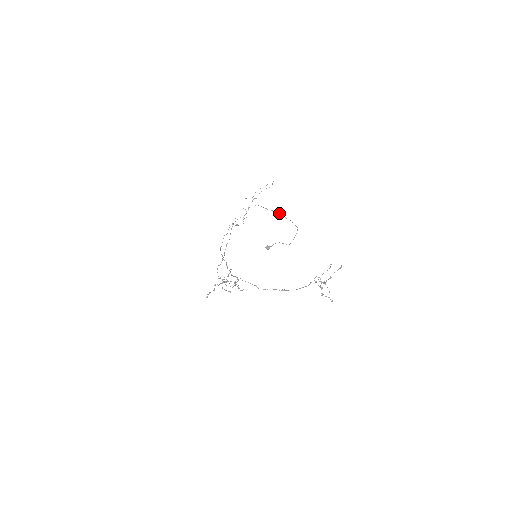
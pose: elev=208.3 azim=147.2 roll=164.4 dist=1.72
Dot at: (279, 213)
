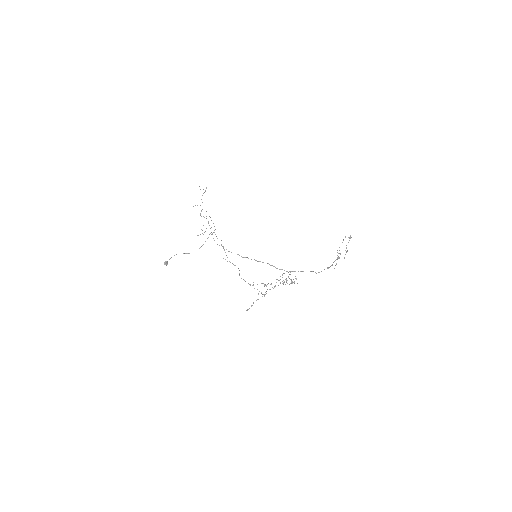
Dot at: occluded
